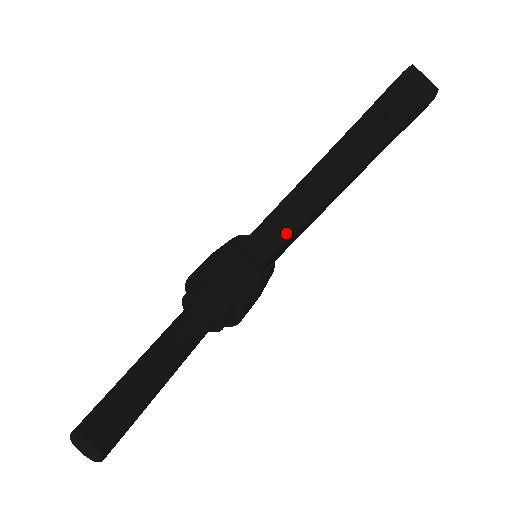
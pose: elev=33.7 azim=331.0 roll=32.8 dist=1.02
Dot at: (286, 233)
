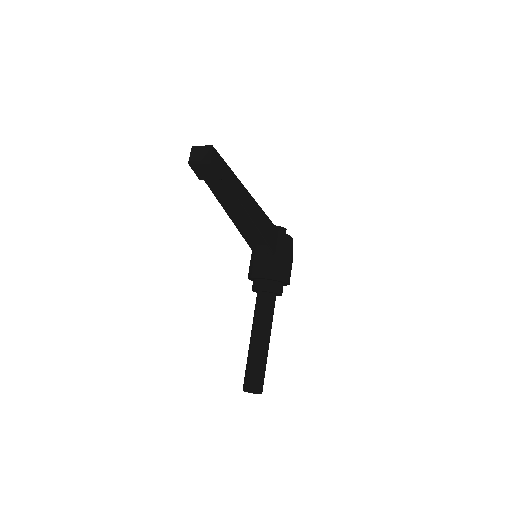
Dot at: occluded
